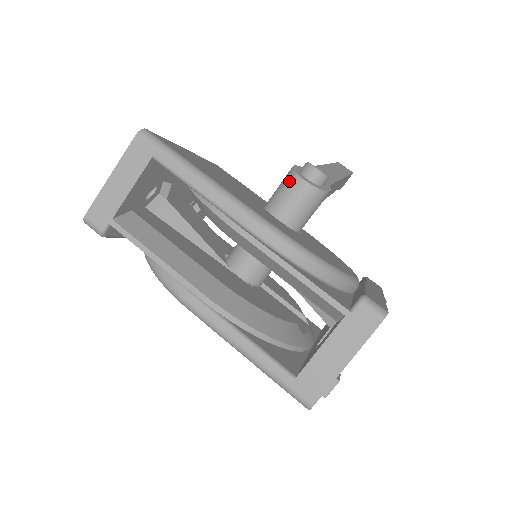
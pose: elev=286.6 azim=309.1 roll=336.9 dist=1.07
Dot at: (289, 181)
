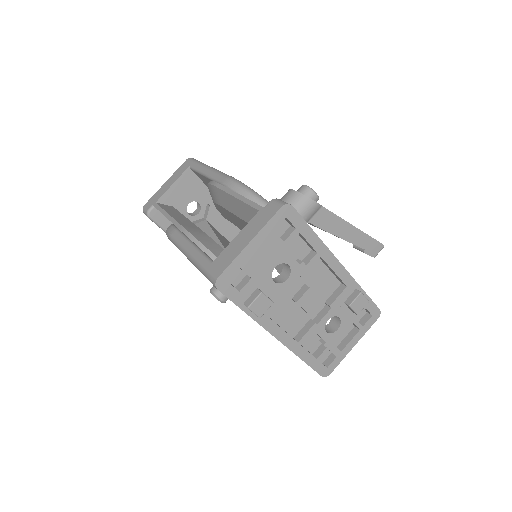
Dot at: occluded
